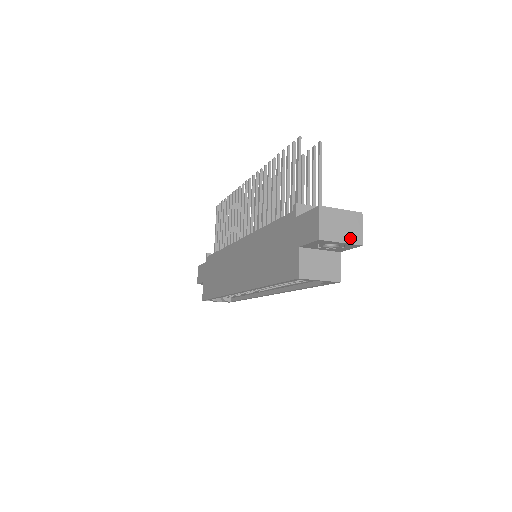
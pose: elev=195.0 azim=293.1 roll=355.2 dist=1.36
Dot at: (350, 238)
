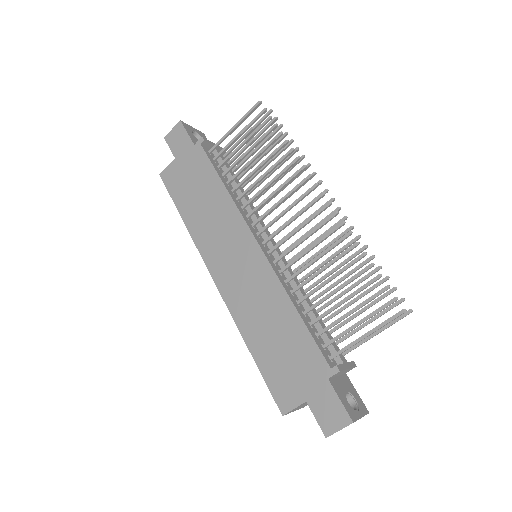
Dot at: occluded
